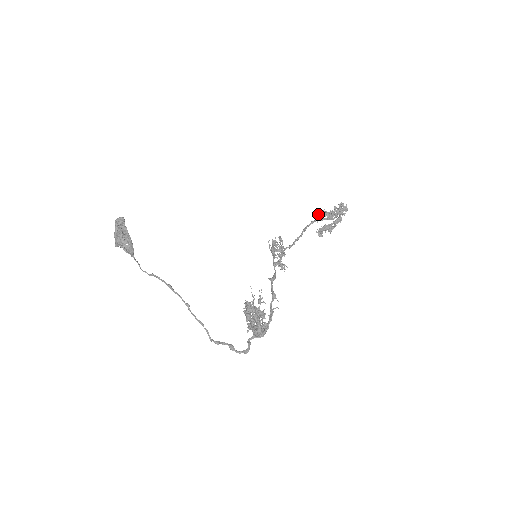
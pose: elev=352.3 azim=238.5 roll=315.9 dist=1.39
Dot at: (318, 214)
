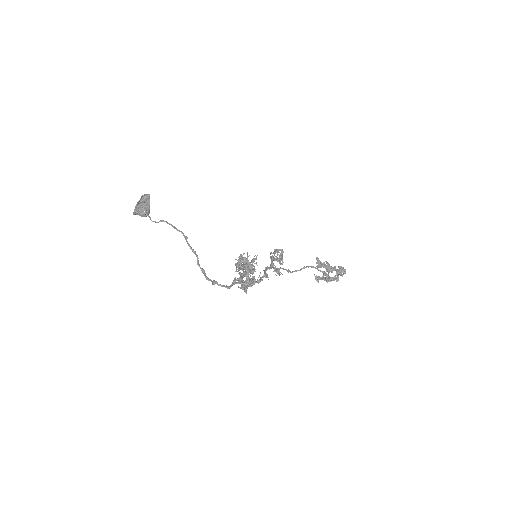
Dot at: (319, 260)
